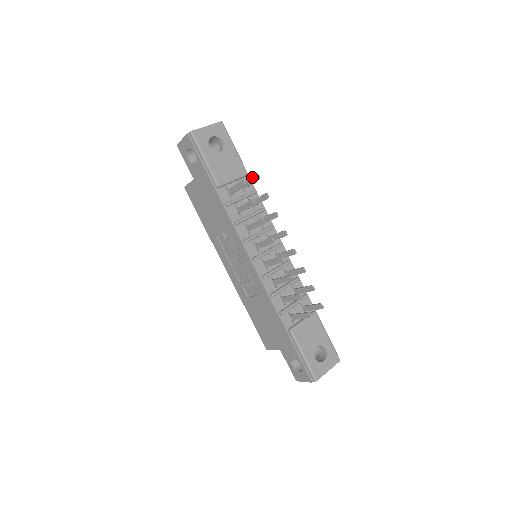
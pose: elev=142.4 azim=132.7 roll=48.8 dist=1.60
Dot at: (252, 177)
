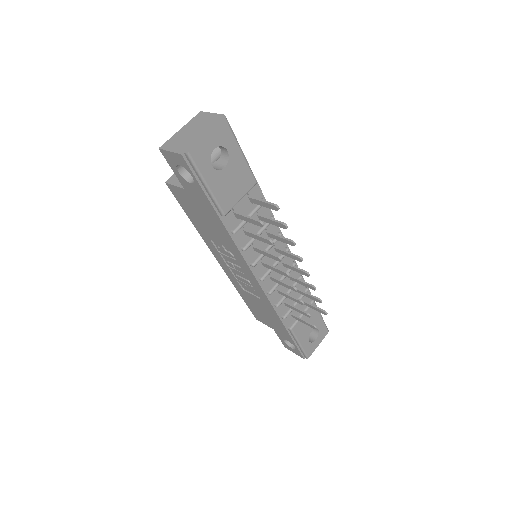
Dot at: (268, 204)
